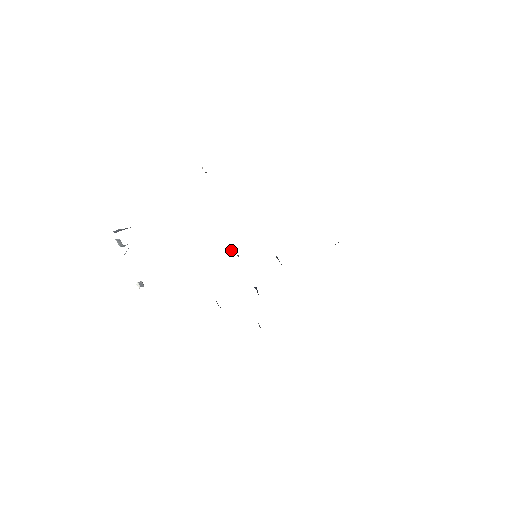
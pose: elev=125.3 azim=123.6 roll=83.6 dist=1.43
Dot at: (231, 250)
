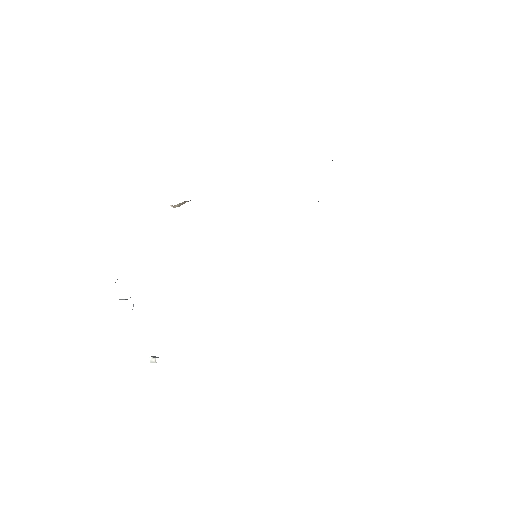
Dot at: occluded
